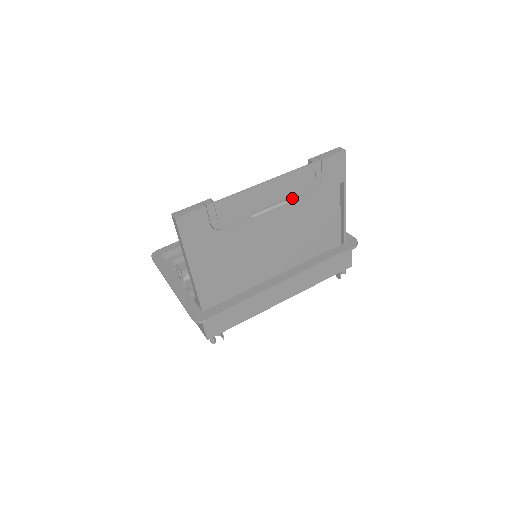
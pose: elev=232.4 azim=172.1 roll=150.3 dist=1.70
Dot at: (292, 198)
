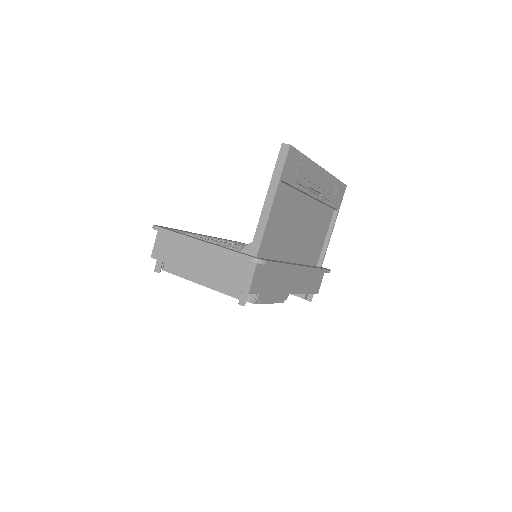
Dot at: (323, 196)
